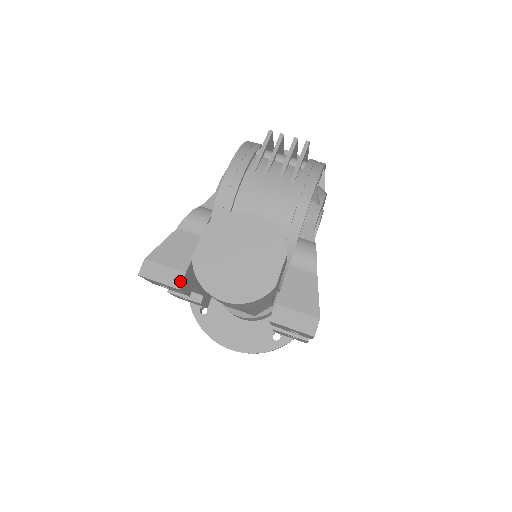
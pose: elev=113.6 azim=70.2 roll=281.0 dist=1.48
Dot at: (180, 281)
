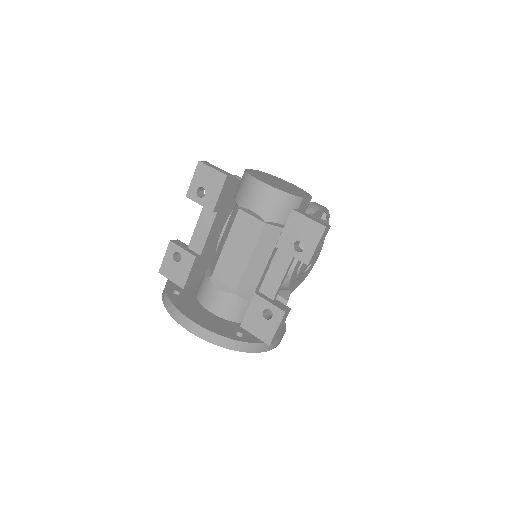
Dot at: (229, 175)
